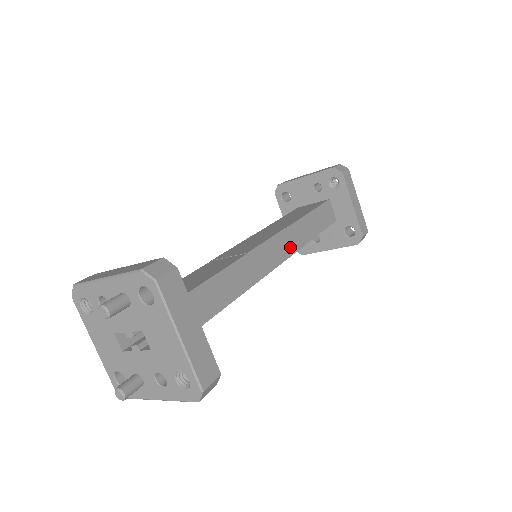
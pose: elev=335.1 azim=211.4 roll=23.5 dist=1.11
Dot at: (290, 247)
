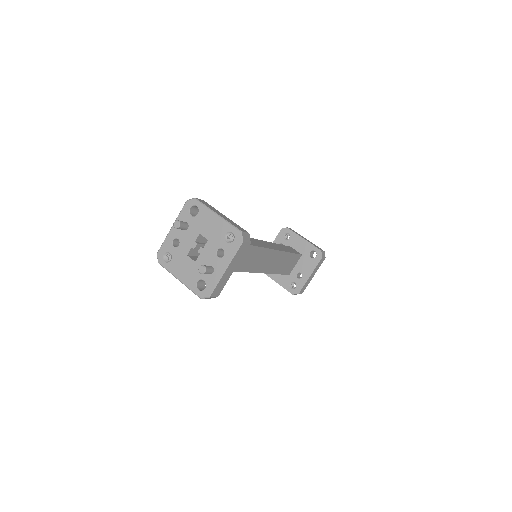
Dot at: (273, 247)
